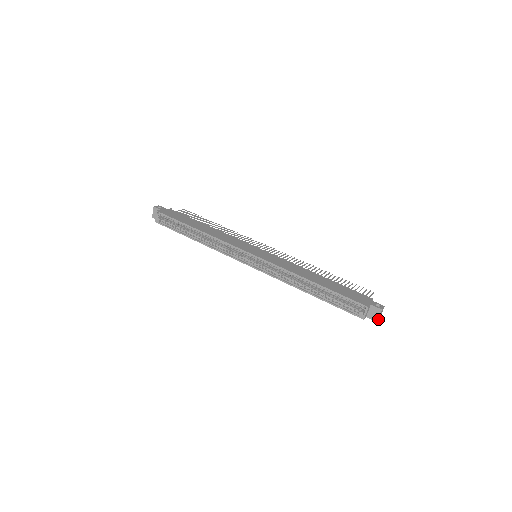
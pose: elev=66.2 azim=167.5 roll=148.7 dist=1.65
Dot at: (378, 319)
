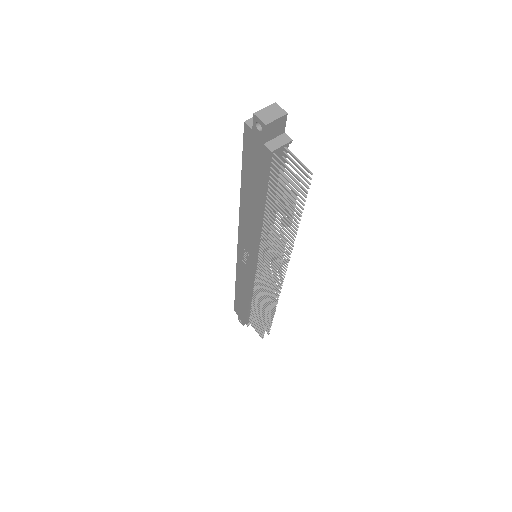
Dot at: (260, 116)
